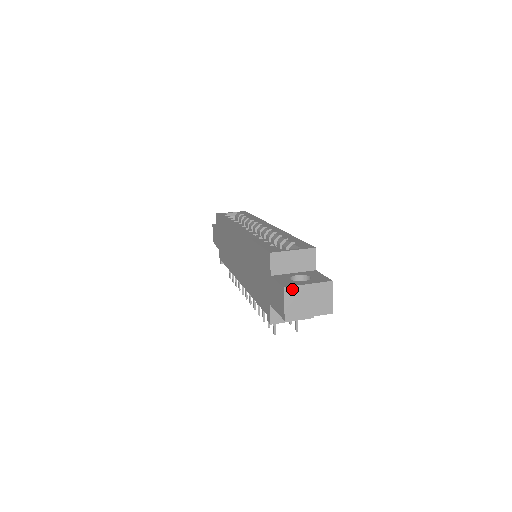
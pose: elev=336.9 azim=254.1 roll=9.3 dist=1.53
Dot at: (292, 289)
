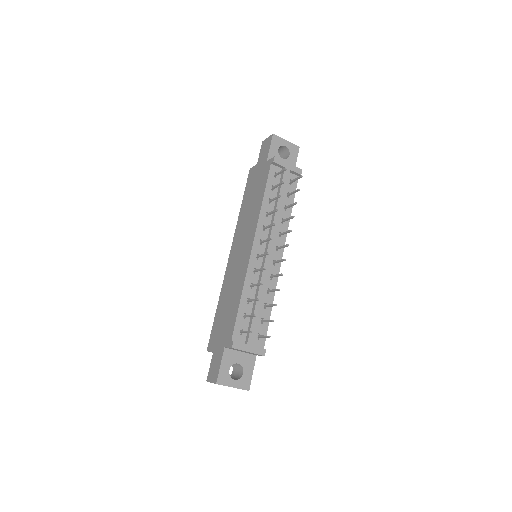
Dot at: occluded
